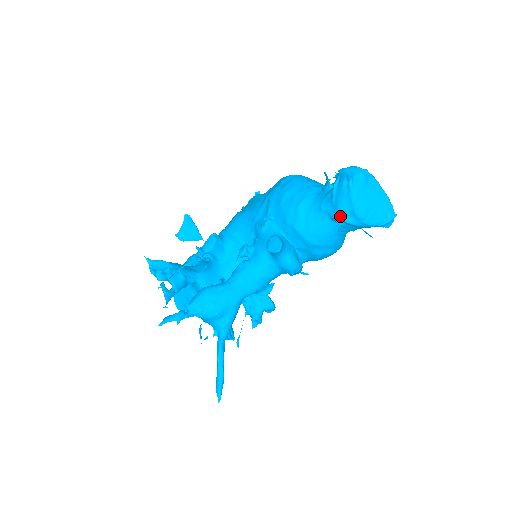
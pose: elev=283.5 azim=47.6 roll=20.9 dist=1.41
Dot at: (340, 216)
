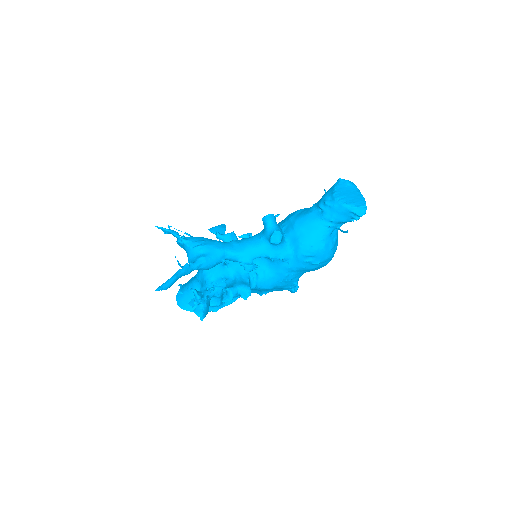
Dot at: (322, 201)
